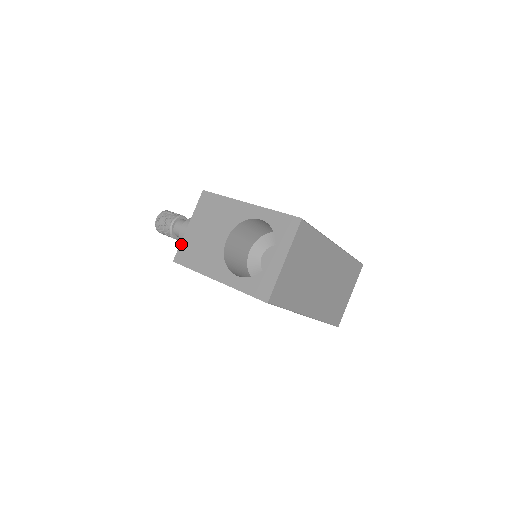
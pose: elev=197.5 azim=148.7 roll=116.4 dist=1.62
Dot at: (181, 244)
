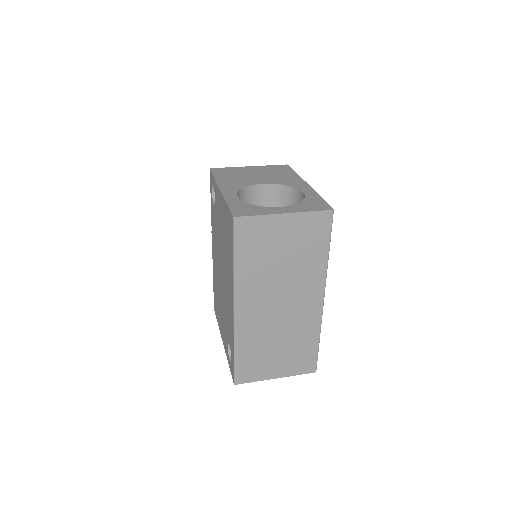
Dot at: (230, 167)
